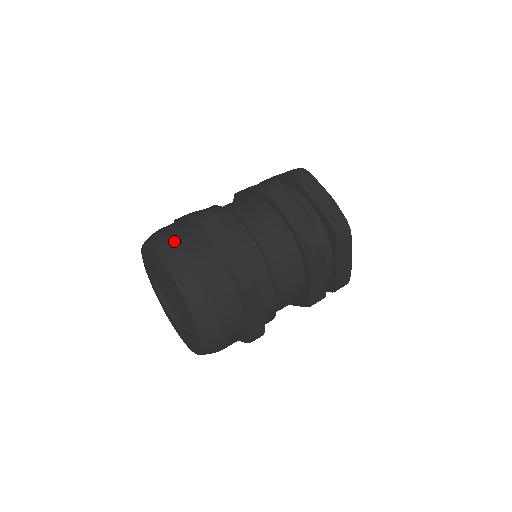
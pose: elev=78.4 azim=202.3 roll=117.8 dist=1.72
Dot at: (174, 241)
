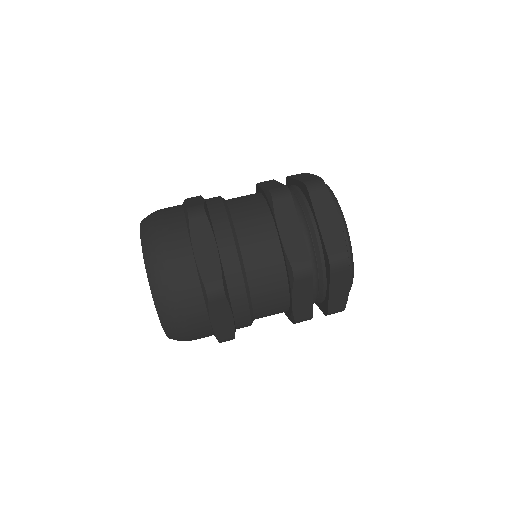
Dot at: occluded
